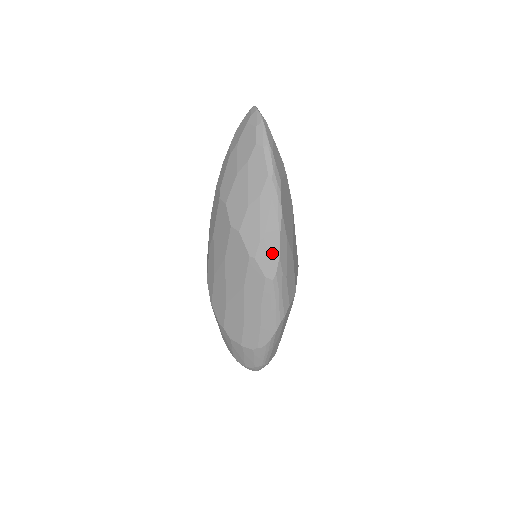
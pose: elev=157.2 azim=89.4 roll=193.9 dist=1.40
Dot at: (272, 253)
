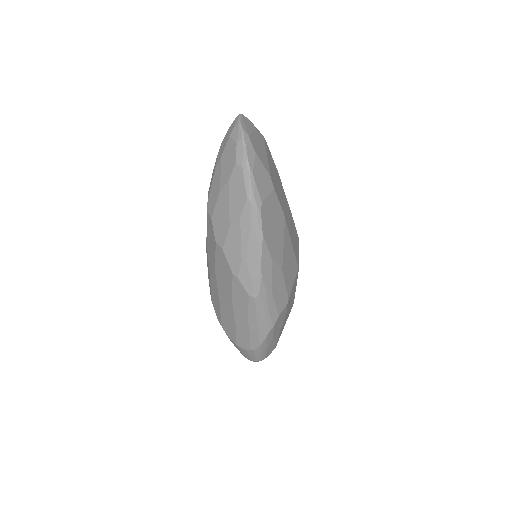
Dot at: (254, 274)
